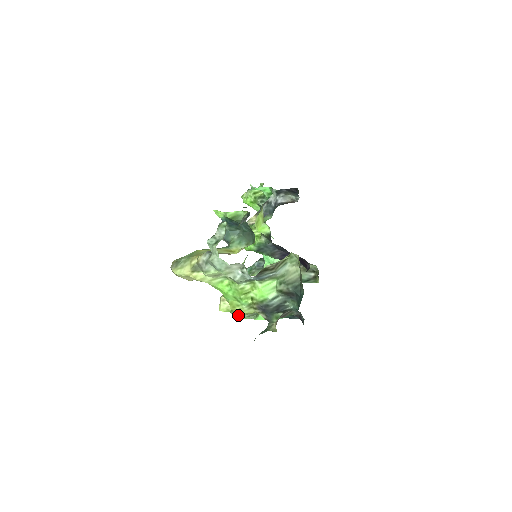
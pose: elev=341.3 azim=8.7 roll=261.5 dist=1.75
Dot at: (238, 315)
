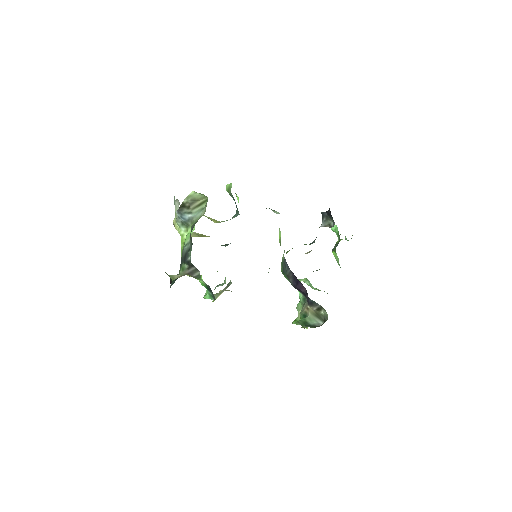
Dot at: occluded
